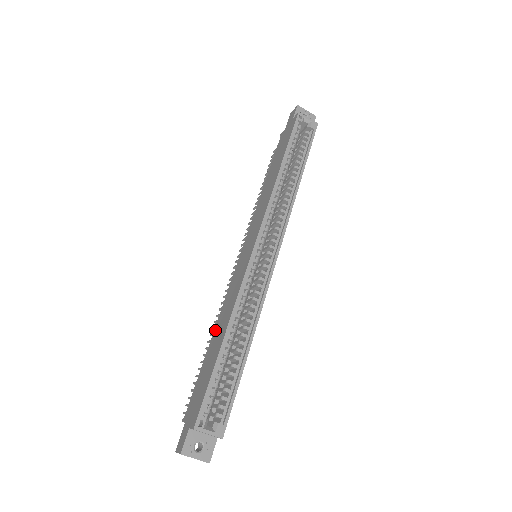
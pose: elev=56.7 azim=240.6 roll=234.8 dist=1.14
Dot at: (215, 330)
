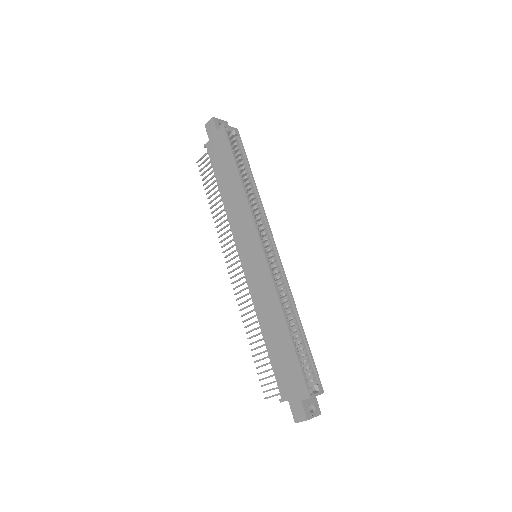
Dot at: (263, 326)
